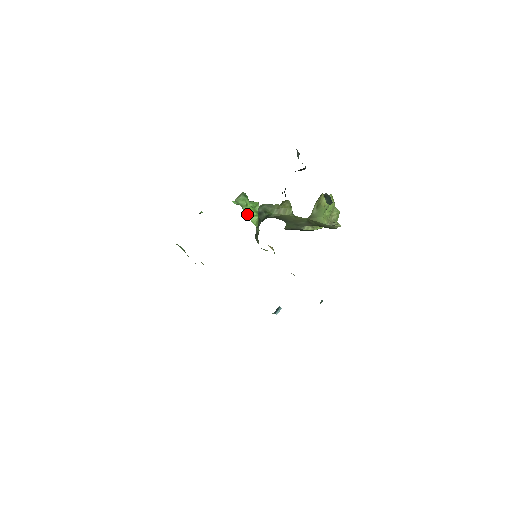
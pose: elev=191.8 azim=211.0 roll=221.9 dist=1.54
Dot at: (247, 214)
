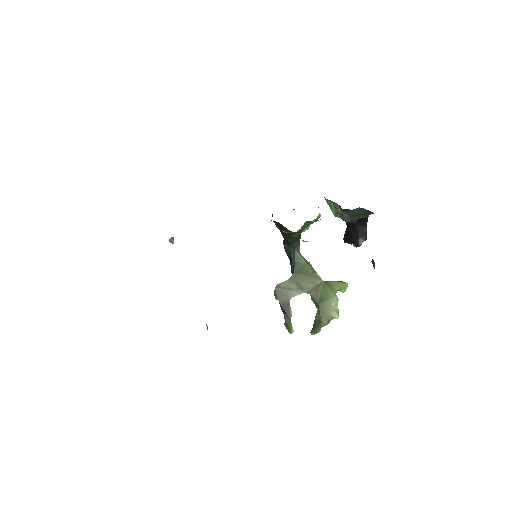
Dot at: occluded
